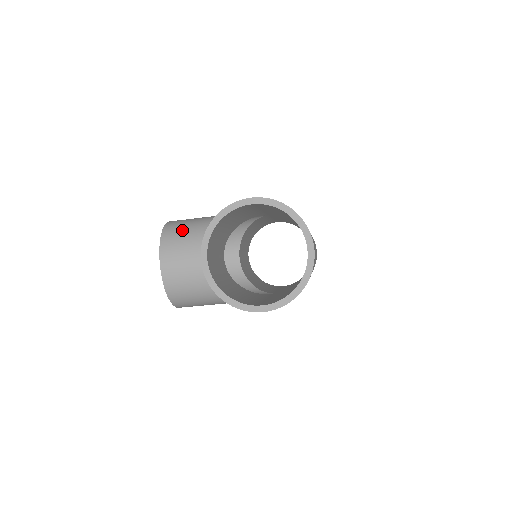
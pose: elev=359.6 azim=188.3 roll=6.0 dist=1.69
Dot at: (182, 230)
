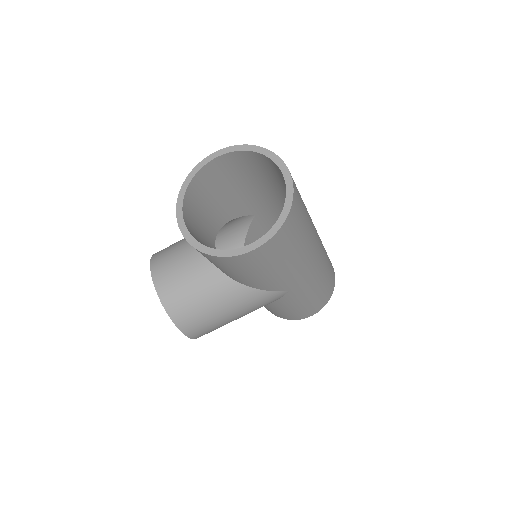
Dot at: (171, 246)
